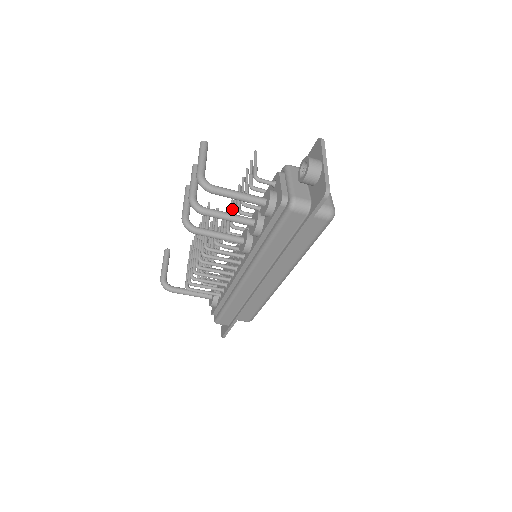
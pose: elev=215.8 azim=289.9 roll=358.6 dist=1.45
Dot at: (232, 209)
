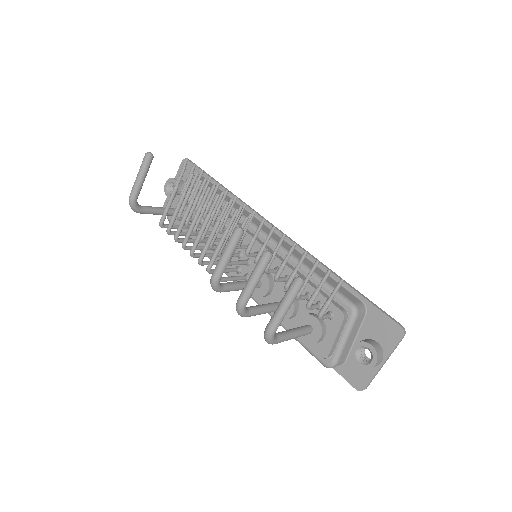
Dot at: occluded
